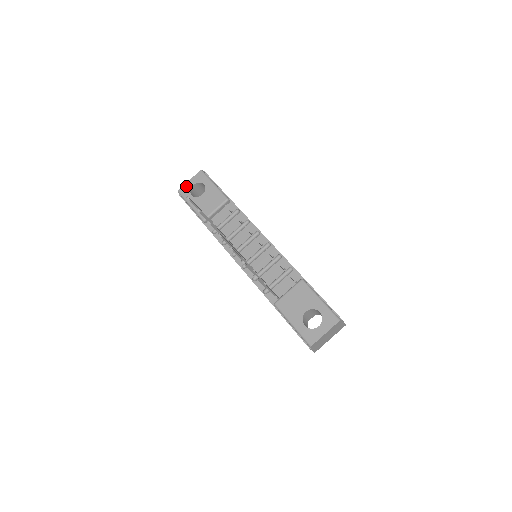
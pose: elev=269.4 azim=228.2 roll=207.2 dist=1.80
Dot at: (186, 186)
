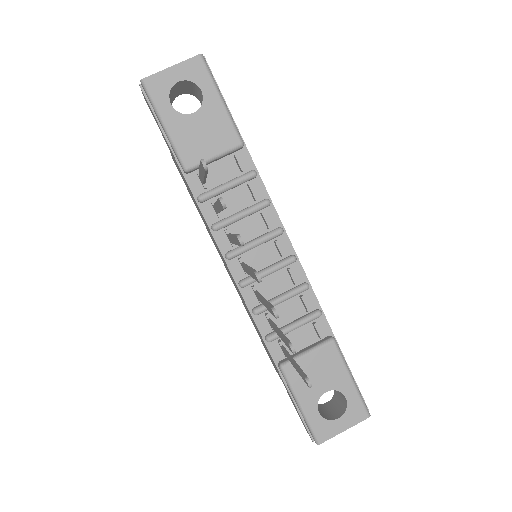
Dot at: (162, 77)
